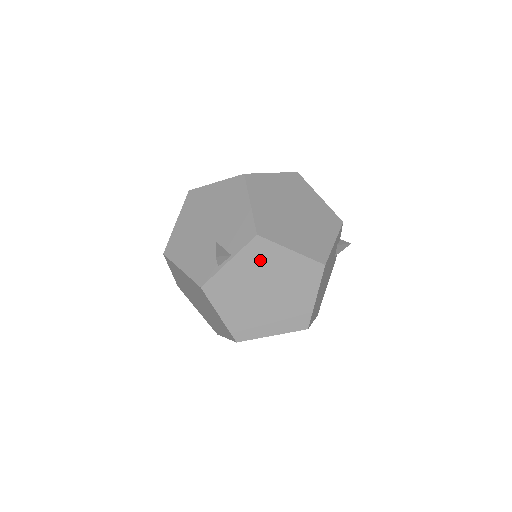
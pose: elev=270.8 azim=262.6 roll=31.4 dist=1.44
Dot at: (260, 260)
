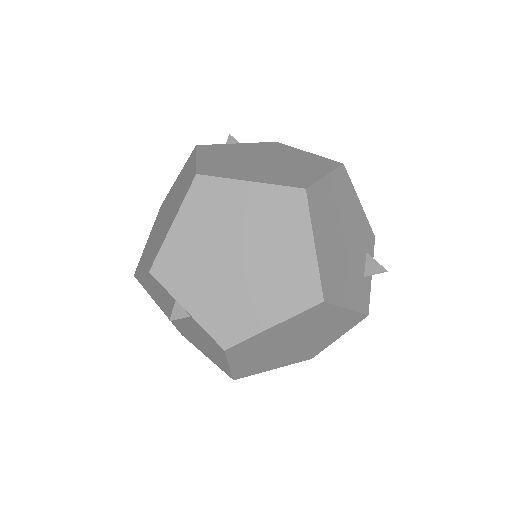
Dot at: (271, 149)
